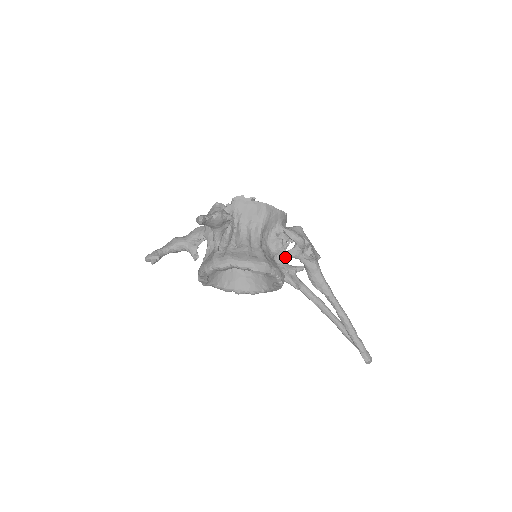
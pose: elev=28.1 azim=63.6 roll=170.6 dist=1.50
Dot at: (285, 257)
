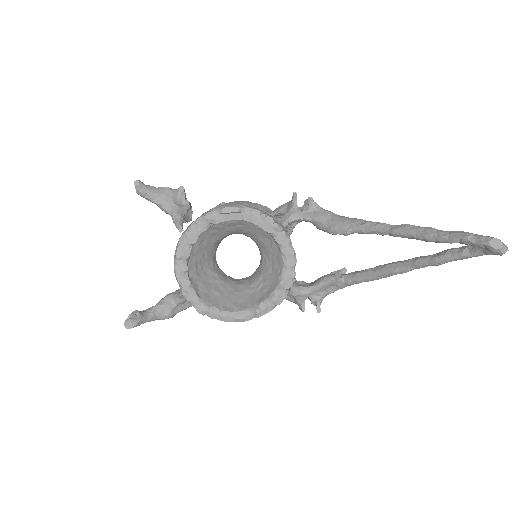
Dot at: (280, 222)
